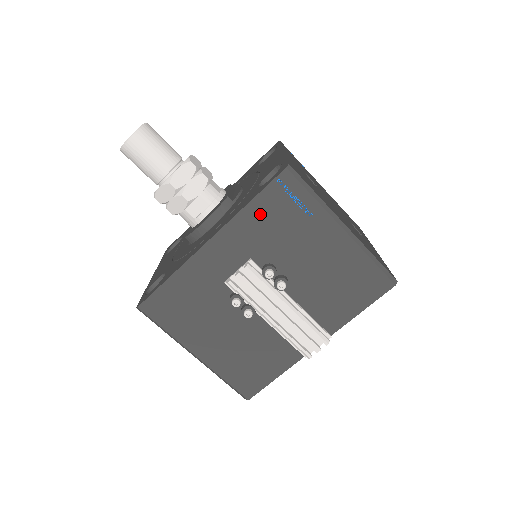
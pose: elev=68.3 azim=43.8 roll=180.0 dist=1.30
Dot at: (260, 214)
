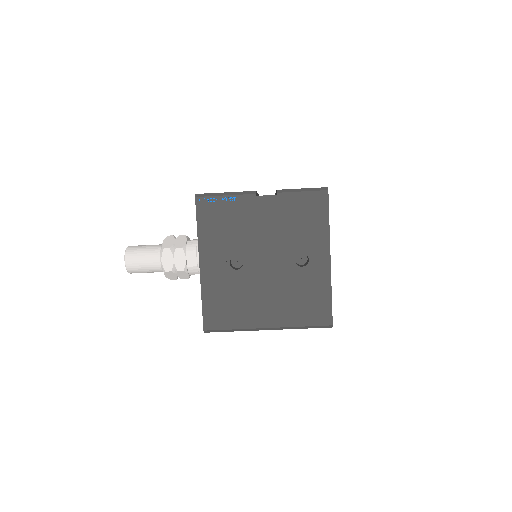
Dot at: occluded
